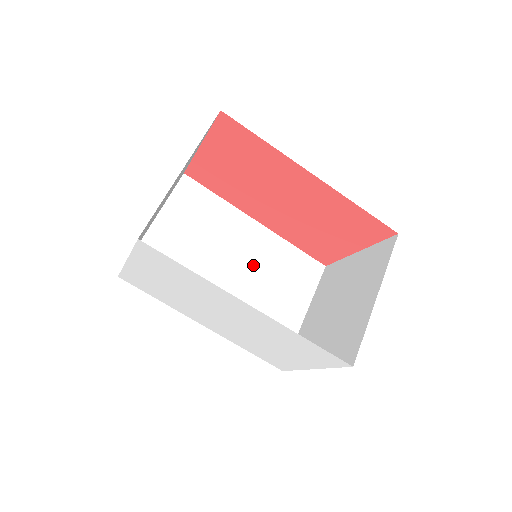
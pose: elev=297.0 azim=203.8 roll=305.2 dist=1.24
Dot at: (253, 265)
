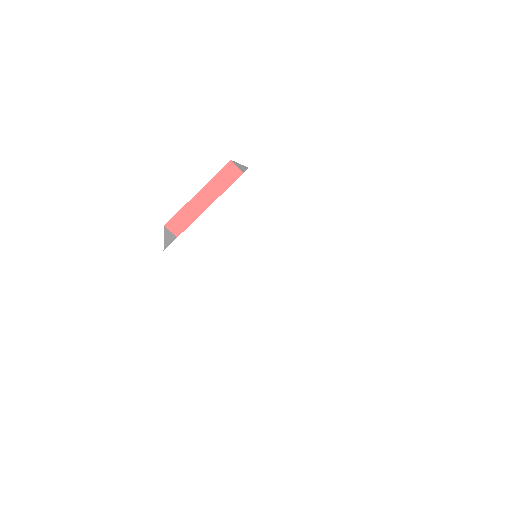
Dot at: occluded
